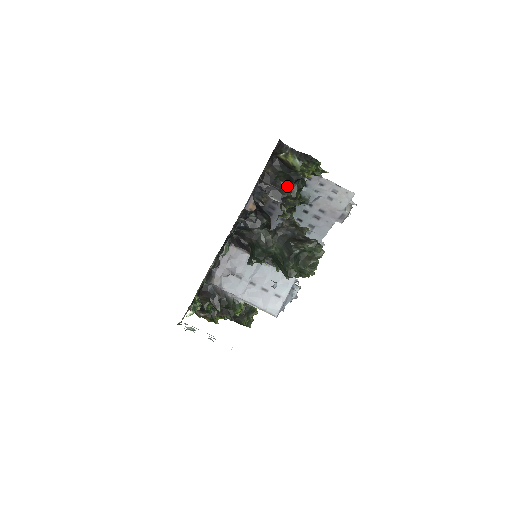
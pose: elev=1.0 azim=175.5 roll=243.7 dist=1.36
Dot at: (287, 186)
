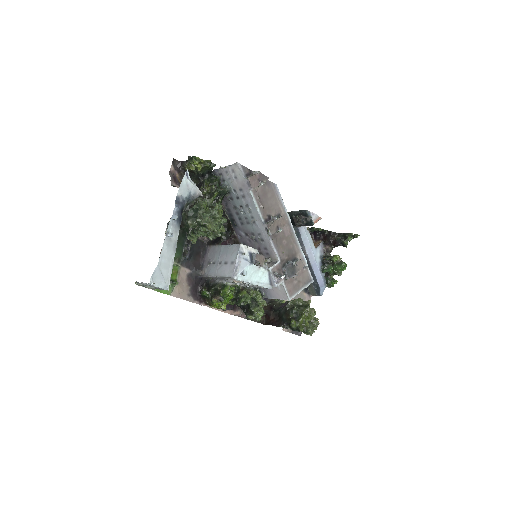
Dot at: (201, 184)
